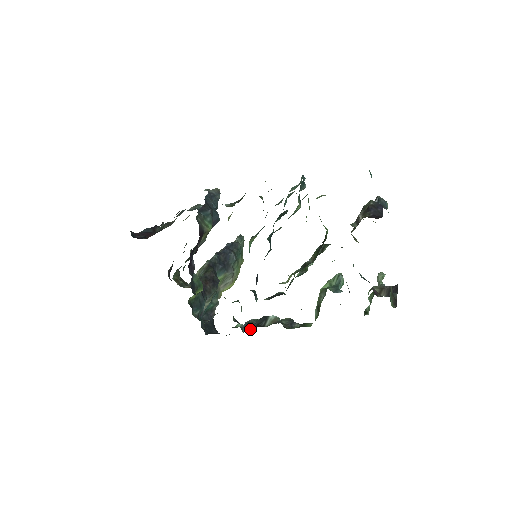
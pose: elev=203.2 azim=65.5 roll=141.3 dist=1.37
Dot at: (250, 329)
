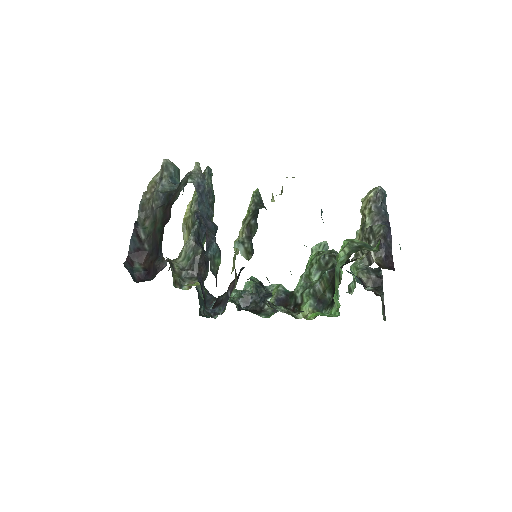
Dot at: (248, 305)
